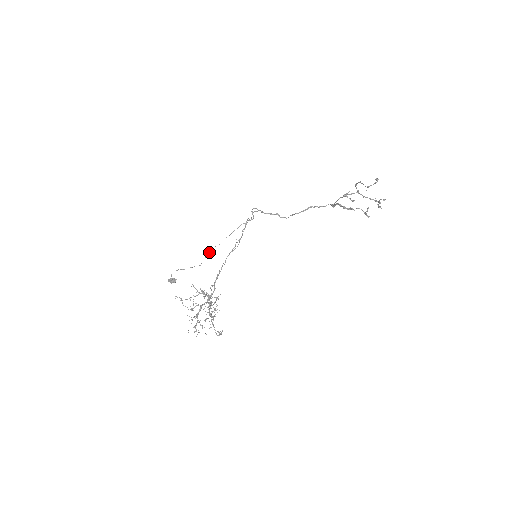
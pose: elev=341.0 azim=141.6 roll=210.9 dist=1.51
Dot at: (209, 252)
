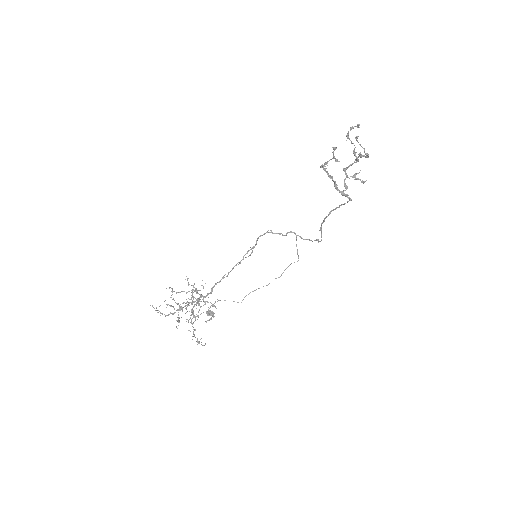
Dot at: occluded
